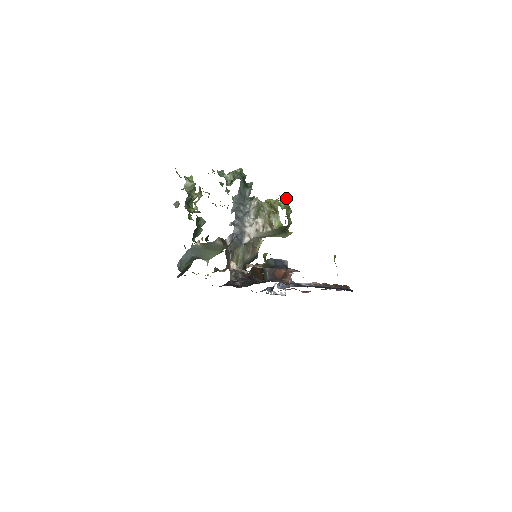
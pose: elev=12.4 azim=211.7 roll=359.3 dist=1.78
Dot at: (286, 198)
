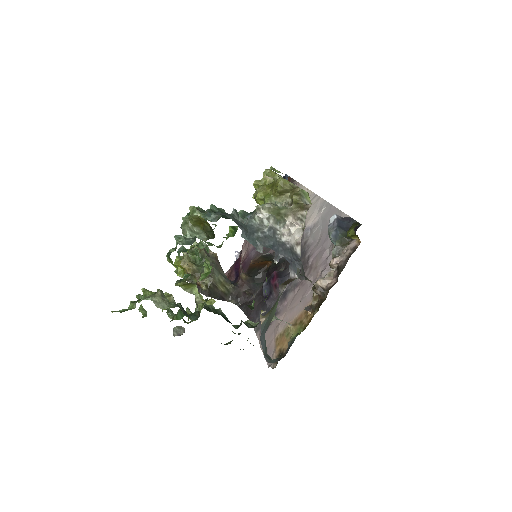
Dot at: (268, 170)
